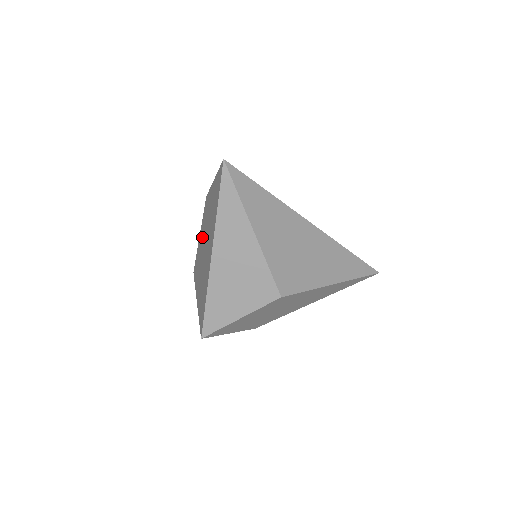
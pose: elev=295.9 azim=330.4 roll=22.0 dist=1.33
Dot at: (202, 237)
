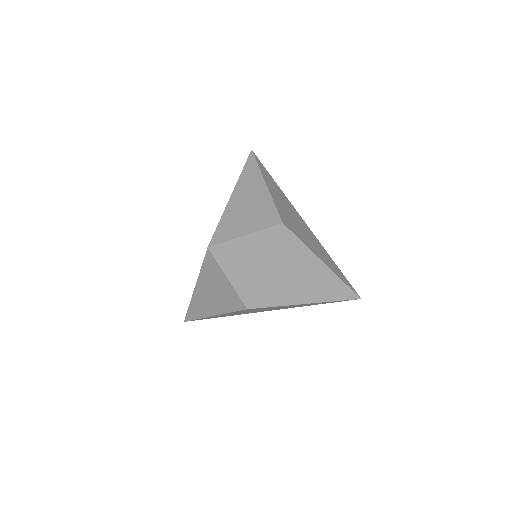
Dot at: occluded
